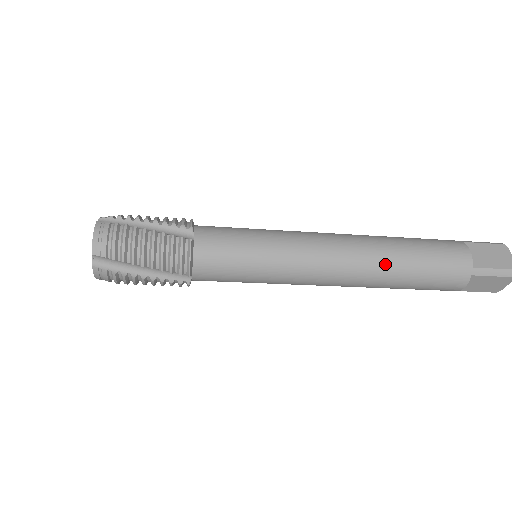
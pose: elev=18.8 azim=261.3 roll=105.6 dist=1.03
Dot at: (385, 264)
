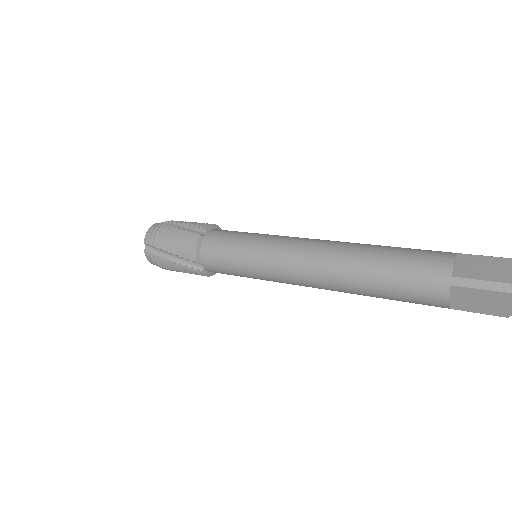
Dot at: occluded
